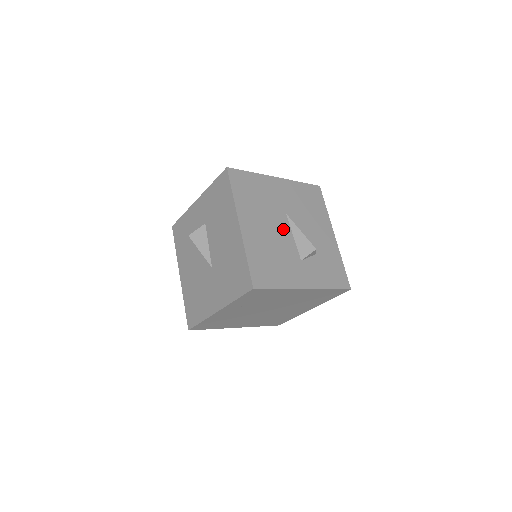
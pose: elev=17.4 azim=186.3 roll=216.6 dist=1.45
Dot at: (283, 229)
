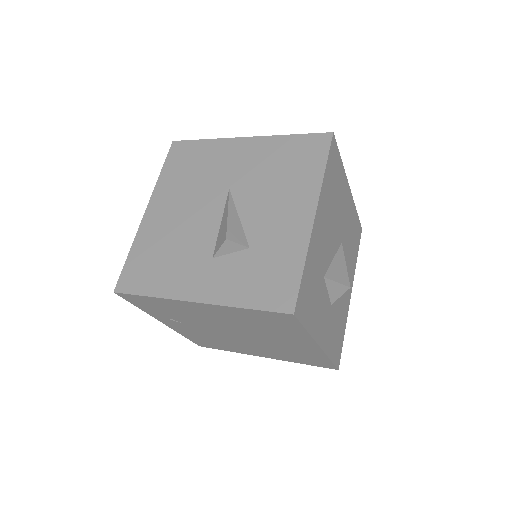
Dot at: (209, 212)
